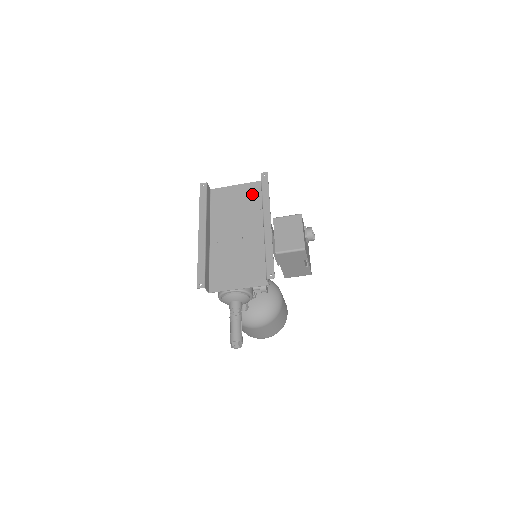
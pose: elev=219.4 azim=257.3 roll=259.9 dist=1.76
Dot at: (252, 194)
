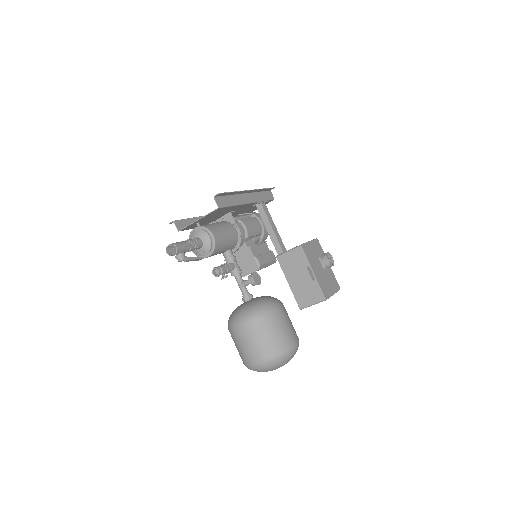
Dot at: occluded
